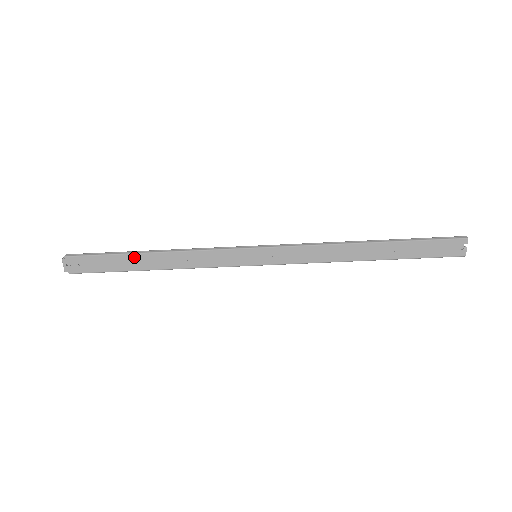
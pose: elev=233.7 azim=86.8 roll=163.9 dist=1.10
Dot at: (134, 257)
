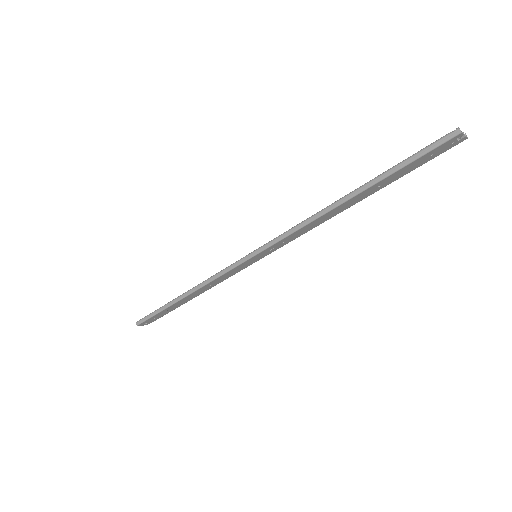
Dot at: (175, 304)
